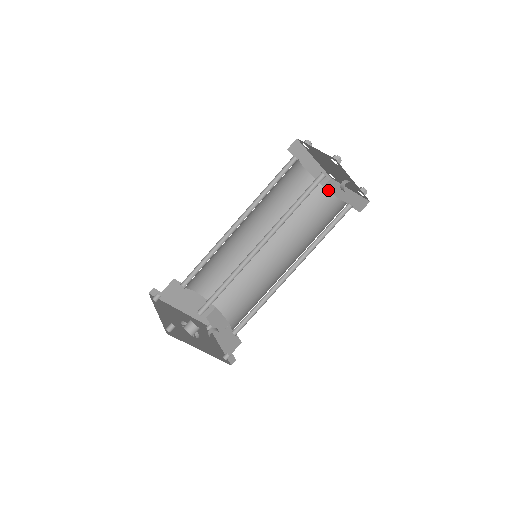
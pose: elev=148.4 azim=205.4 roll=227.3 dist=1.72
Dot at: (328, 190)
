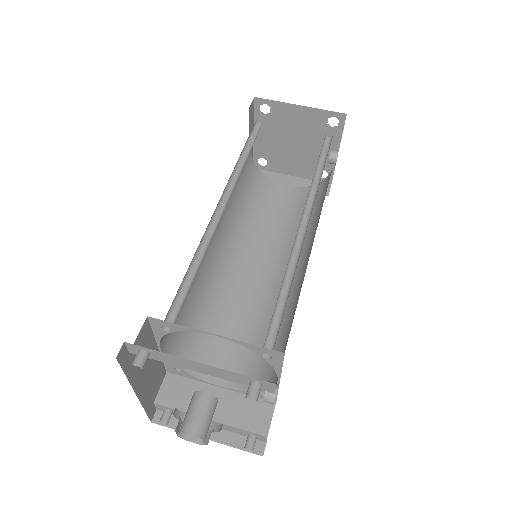
Dot at: occluded
